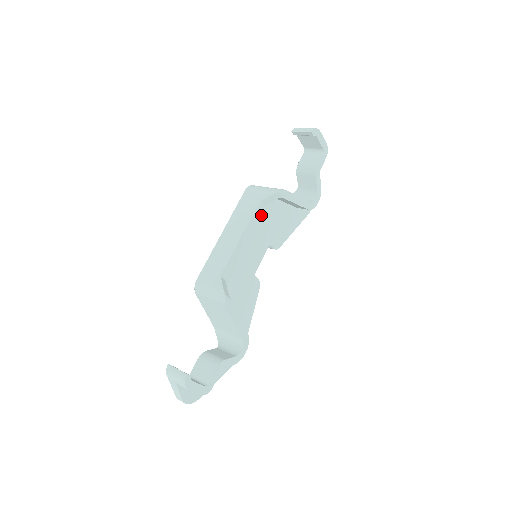
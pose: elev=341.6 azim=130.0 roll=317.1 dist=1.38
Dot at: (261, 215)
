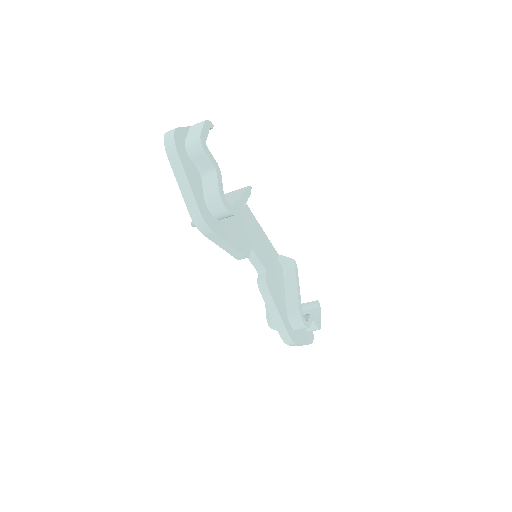
Dot at: (274, 257)
